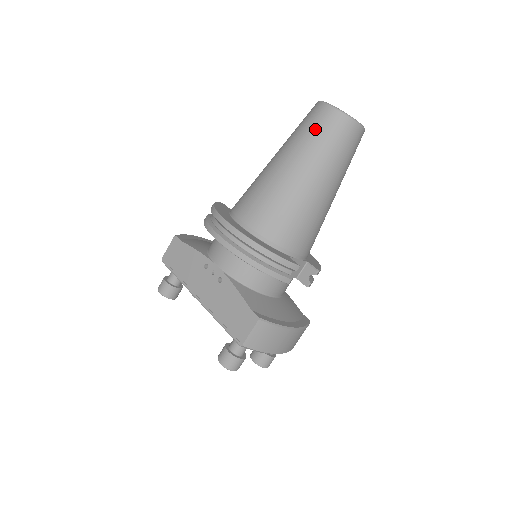
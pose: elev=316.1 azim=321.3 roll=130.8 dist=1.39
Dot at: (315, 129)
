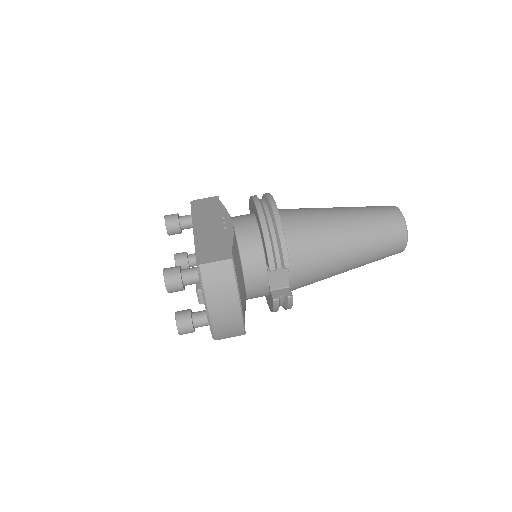
Dot at: (378, 210)
